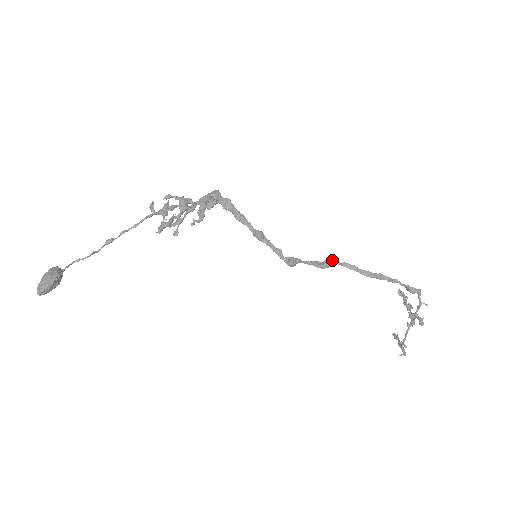
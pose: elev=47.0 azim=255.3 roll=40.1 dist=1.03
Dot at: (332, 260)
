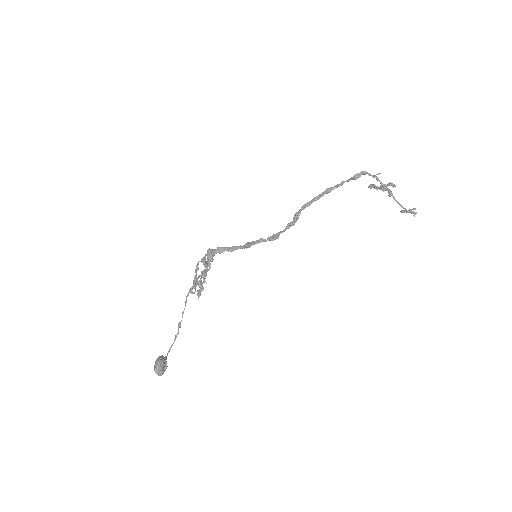
Dot at: (295, 213)
